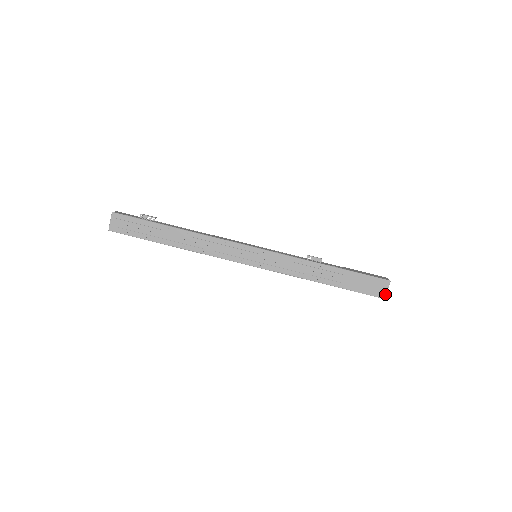
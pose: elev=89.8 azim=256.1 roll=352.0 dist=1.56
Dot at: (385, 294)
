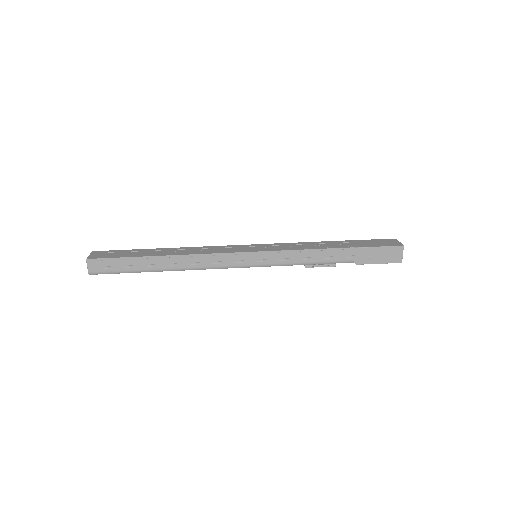
Dot at: (400, 244)
